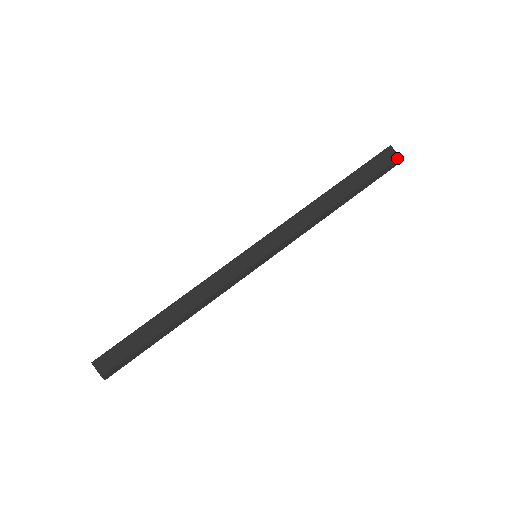
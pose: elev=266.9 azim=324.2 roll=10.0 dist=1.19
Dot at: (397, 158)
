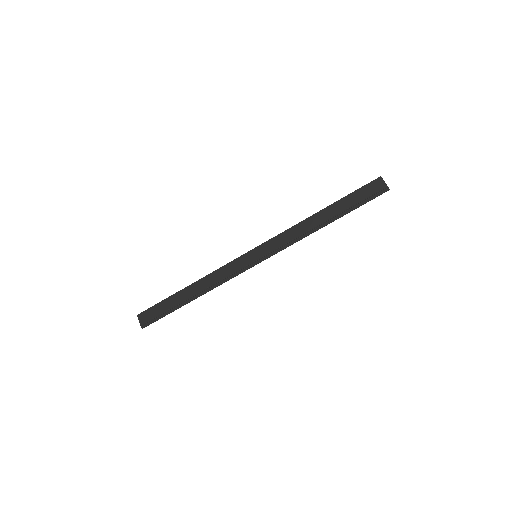
Dot at: (385, 186)
